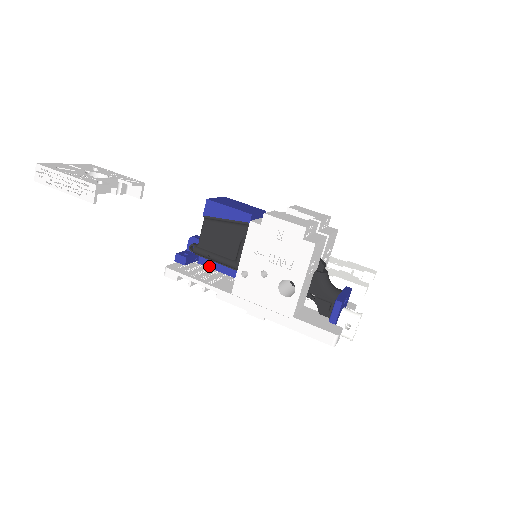
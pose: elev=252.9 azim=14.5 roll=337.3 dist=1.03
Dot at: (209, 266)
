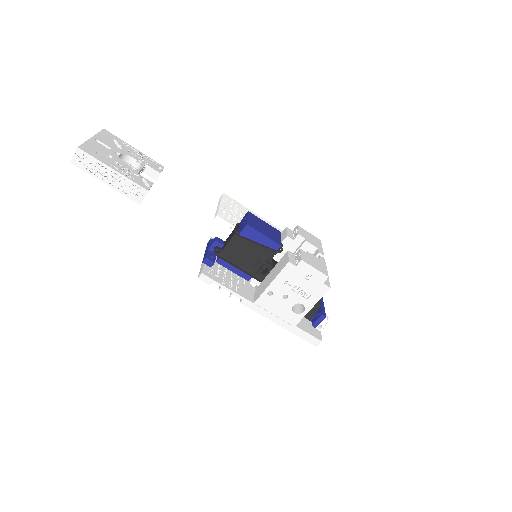
Dot at: (227, 267)
